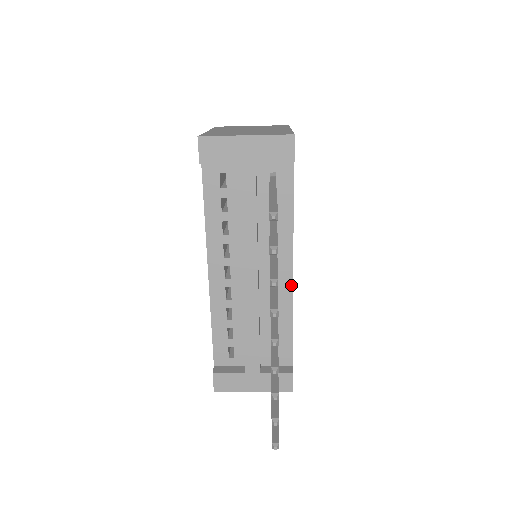
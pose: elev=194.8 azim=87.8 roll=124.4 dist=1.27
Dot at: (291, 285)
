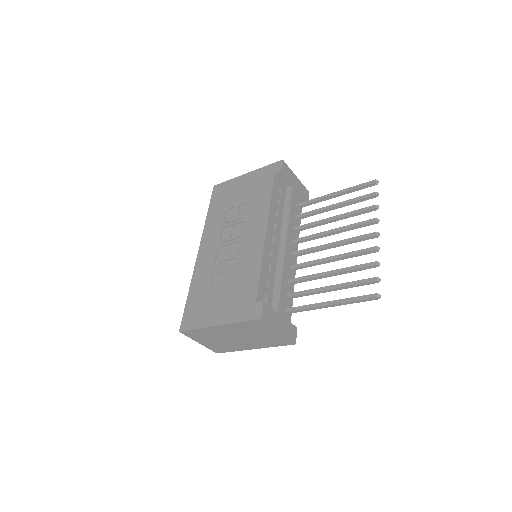
Dot at: occluded
